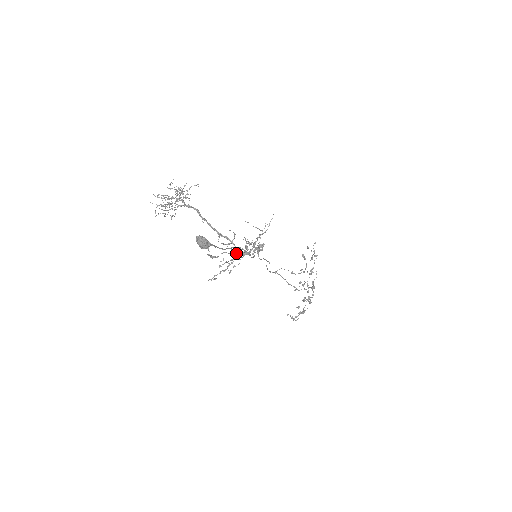
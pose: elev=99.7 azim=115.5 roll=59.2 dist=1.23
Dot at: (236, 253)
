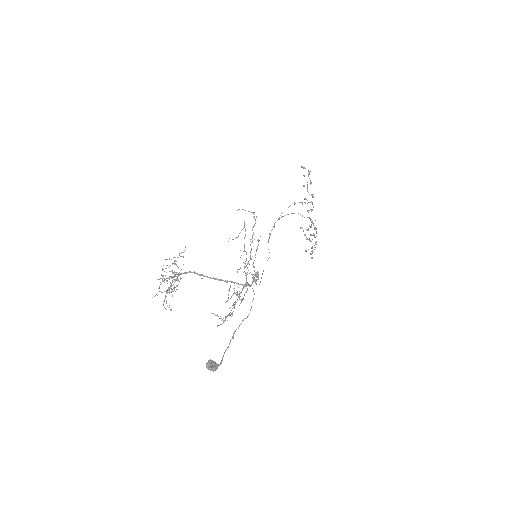
Dot at: occluded
